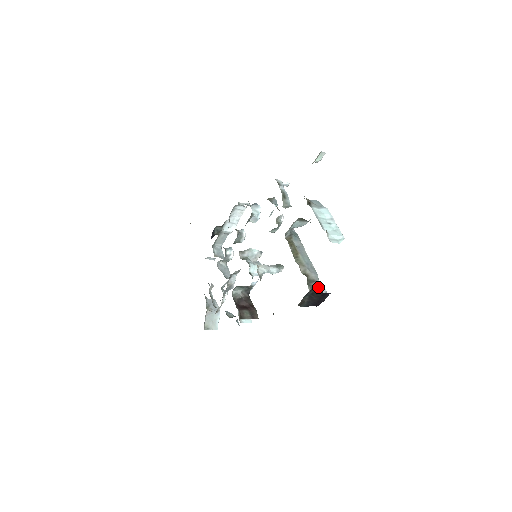
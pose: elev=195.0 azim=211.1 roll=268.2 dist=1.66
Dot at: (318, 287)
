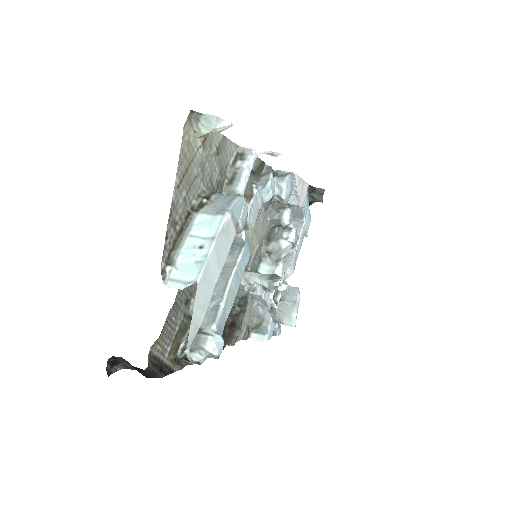
Dot at: (197, 343)
